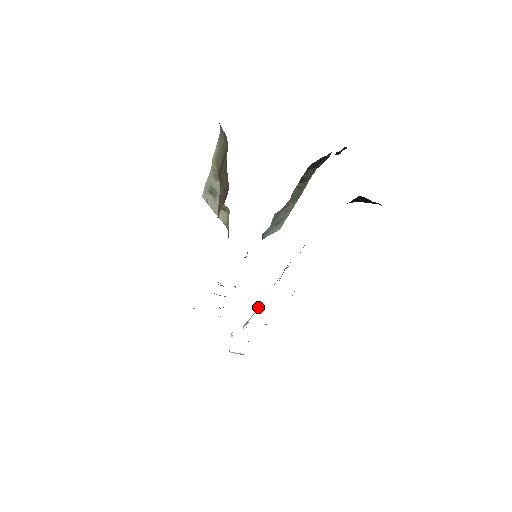
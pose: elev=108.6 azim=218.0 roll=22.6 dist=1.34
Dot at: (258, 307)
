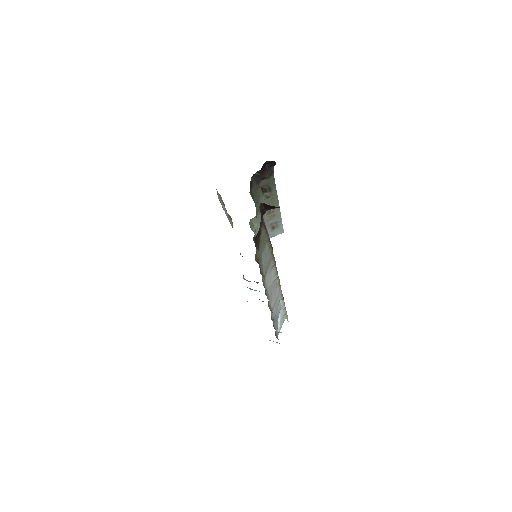
Dot at: (283, 302)
